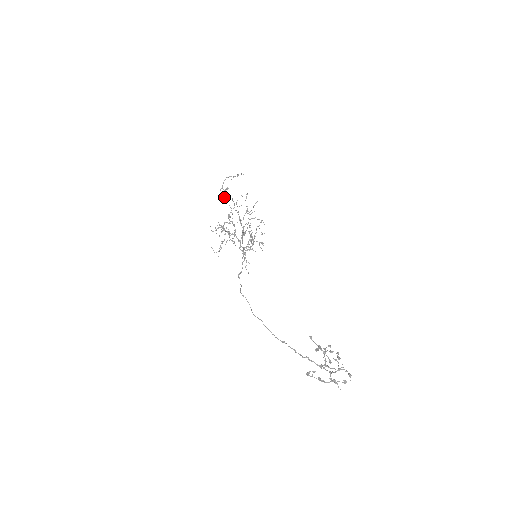
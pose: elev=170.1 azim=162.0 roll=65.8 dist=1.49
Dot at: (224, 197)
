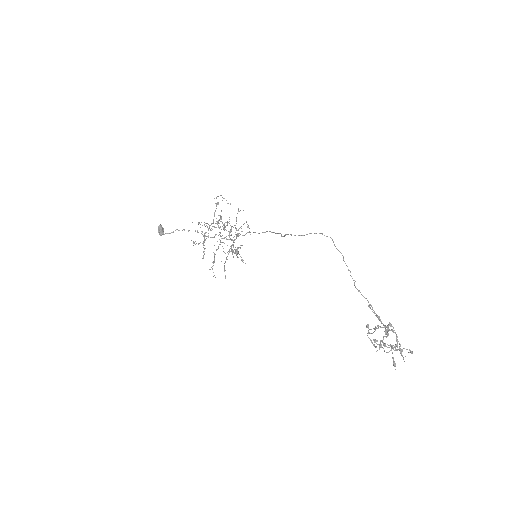
Dot at: (162, 229)
